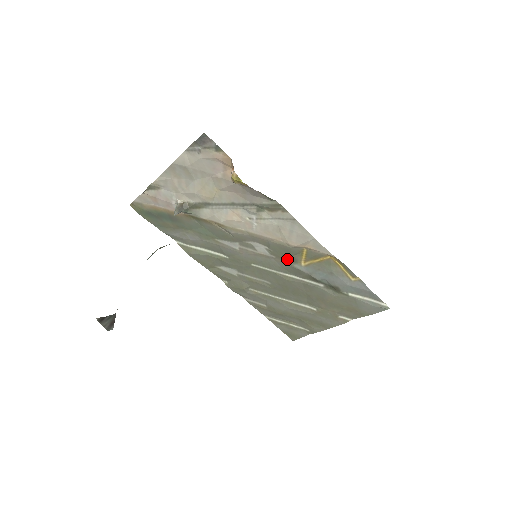
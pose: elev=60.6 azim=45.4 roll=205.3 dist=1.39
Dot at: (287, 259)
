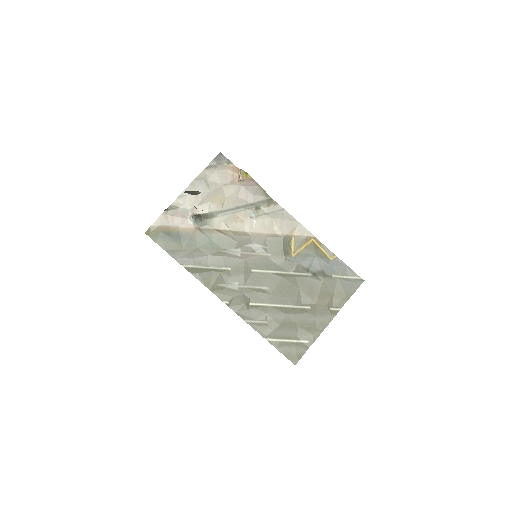
Dot at: (281, 253)
